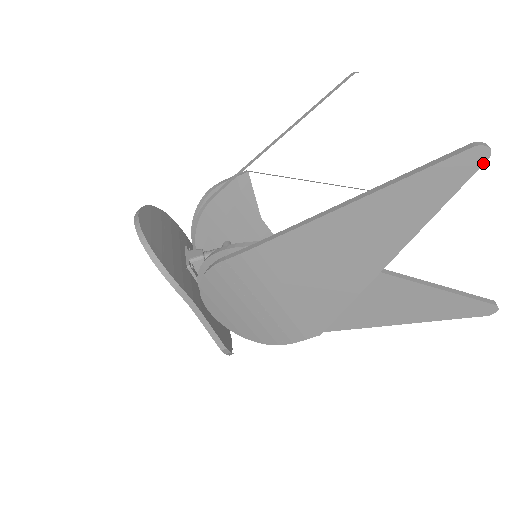
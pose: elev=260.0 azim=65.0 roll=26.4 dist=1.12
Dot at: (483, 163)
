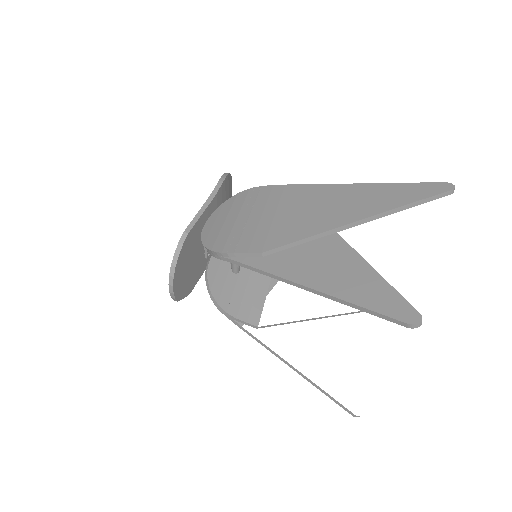
Dot at: (448, 191)
